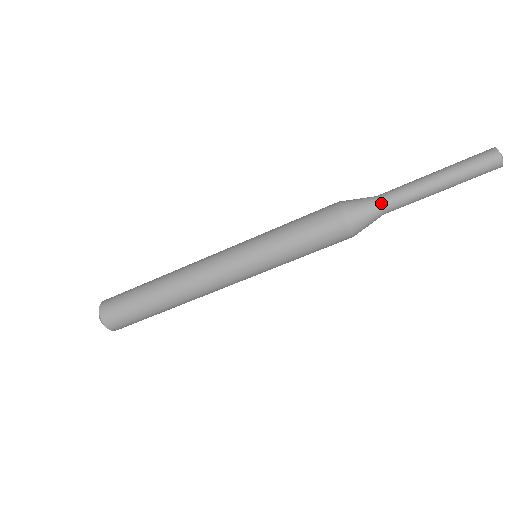
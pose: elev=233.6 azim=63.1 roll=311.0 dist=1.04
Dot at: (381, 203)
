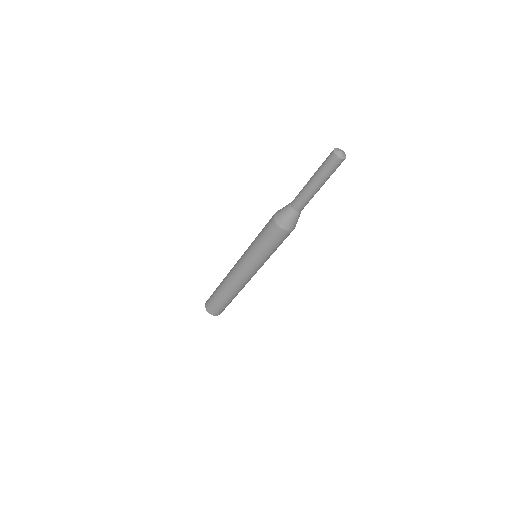
Dot at: (291, 205)
